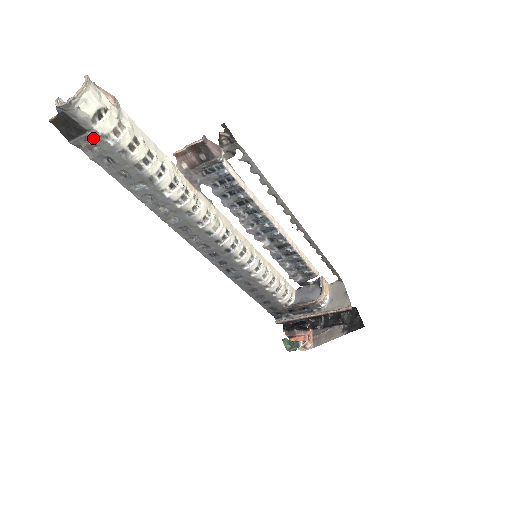
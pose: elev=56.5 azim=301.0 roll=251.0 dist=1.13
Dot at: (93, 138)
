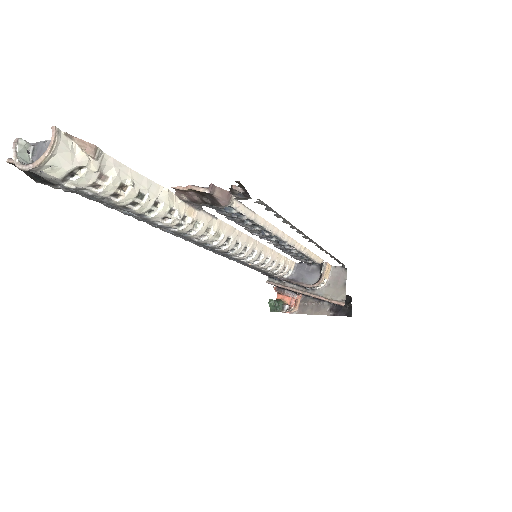
Dot at: (65, 188)
